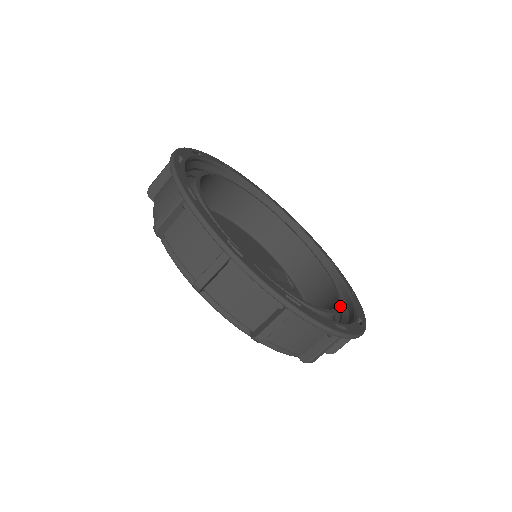
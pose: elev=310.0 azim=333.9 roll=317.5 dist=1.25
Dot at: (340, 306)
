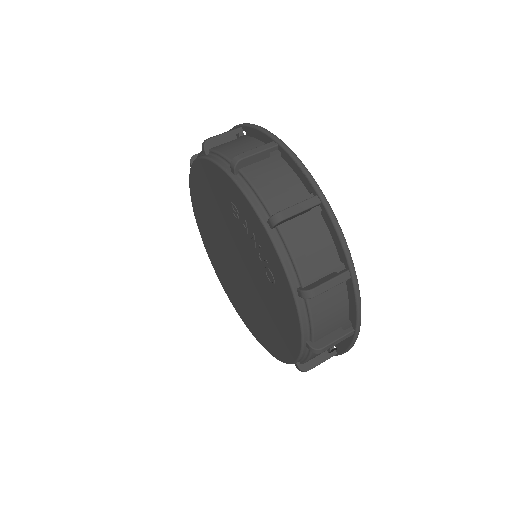
Dot at: occluded
